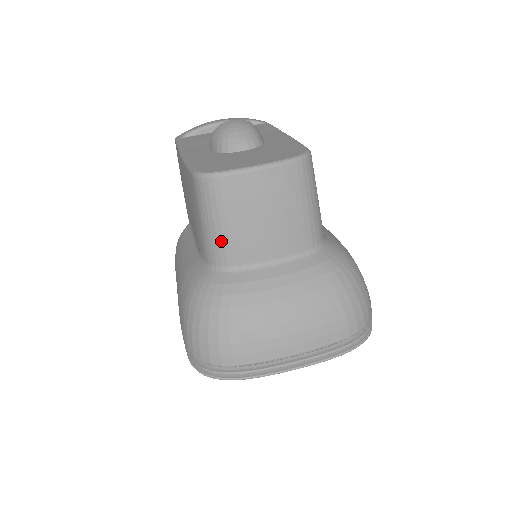
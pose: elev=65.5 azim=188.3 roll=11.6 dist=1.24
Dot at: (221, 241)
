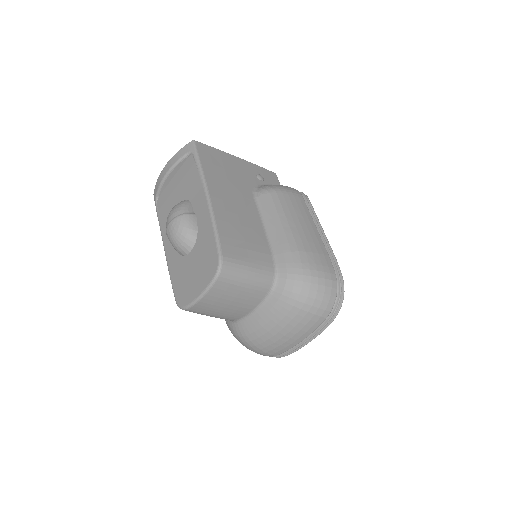
Dot at: occluded
